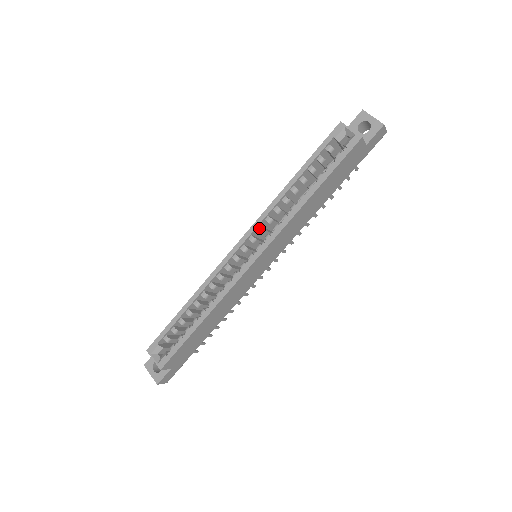
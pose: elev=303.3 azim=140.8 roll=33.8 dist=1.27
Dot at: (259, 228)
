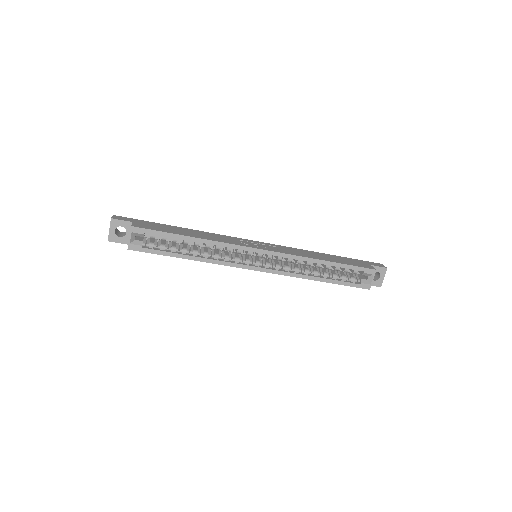
Dot at: (280, 257)
